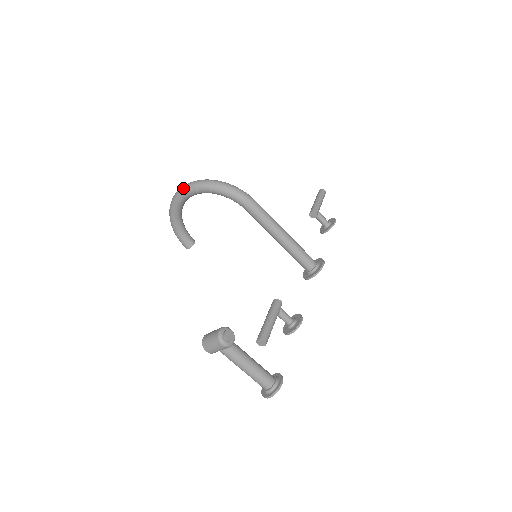
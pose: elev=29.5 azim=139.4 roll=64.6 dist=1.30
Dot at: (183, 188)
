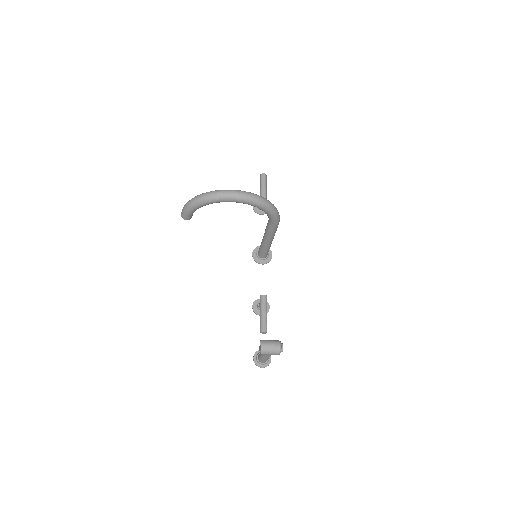
Dot at: (243, 197)
